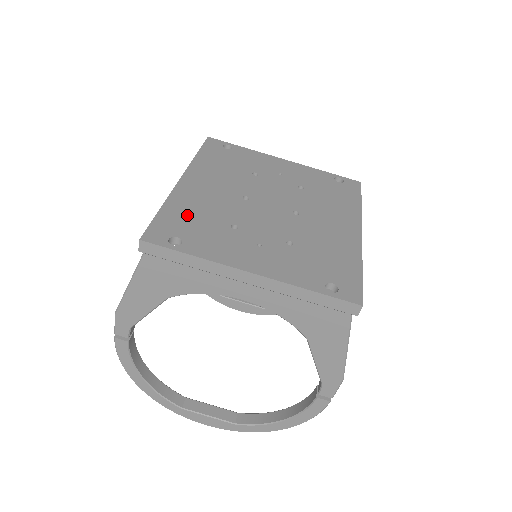
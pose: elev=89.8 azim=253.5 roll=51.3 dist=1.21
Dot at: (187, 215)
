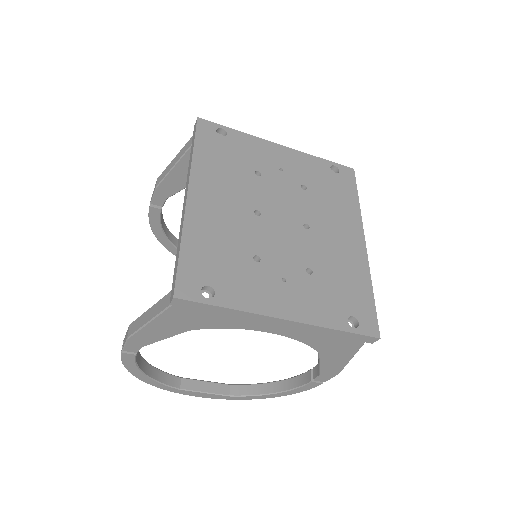
Dot at: (209, 251)
